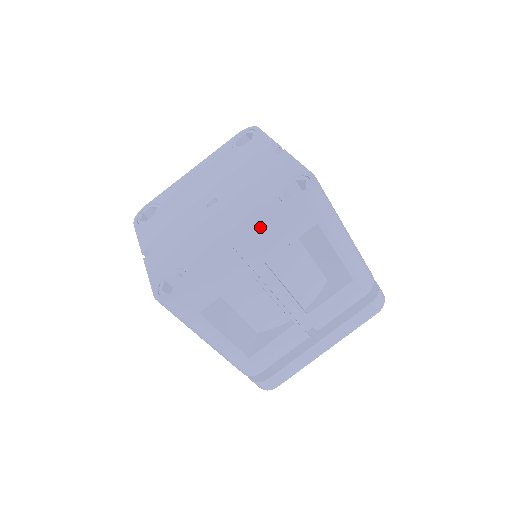
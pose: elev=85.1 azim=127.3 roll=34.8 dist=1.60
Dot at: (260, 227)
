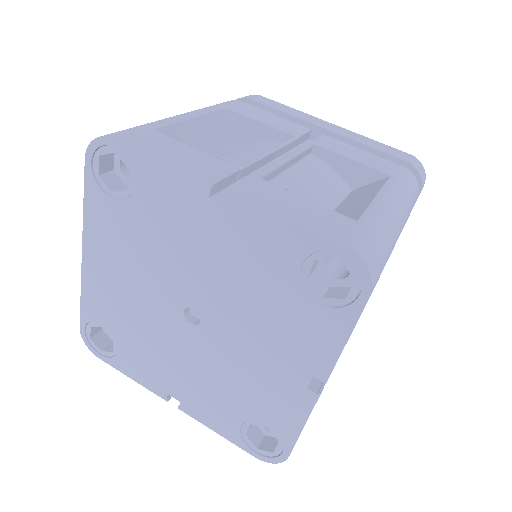
Dot at: (328, 357)
